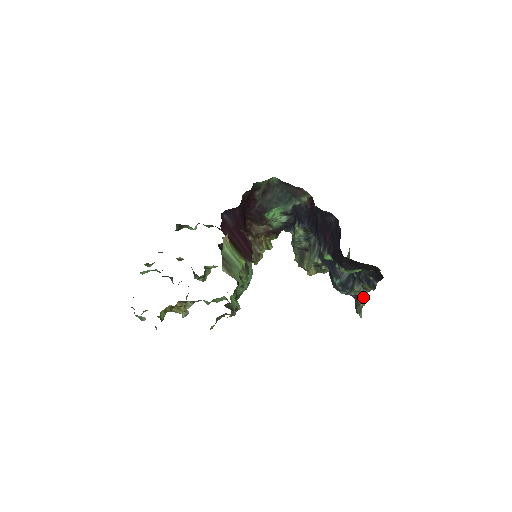
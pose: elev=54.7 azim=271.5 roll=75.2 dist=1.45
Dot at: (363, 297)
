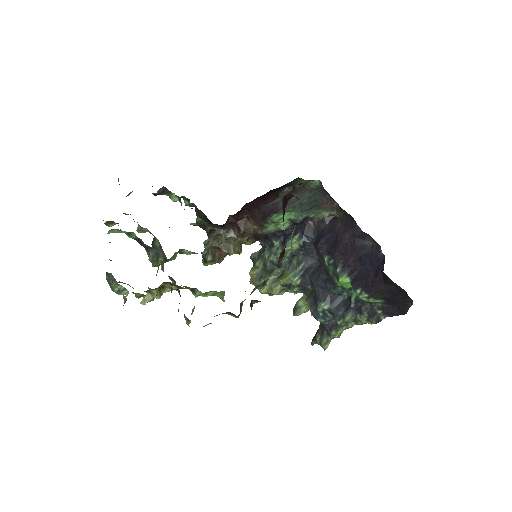
Dot at: (343, 329)
